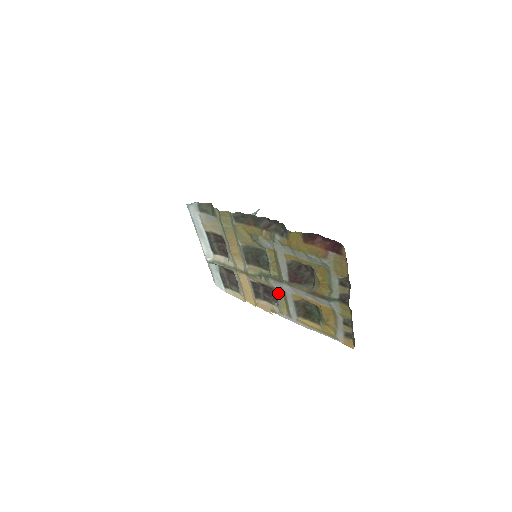
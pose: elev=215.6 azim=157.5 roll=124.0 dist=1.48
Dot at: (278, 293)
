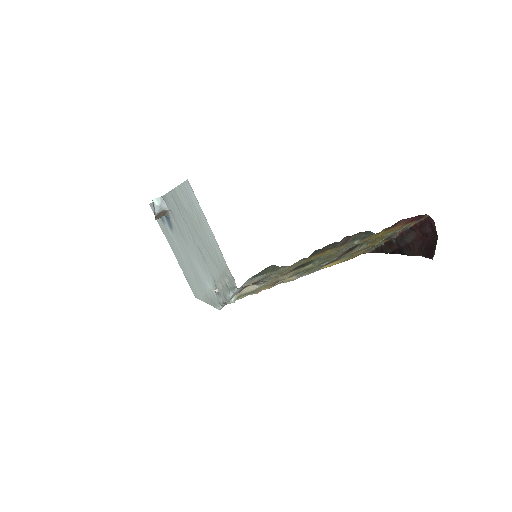
Dot at: occluded
